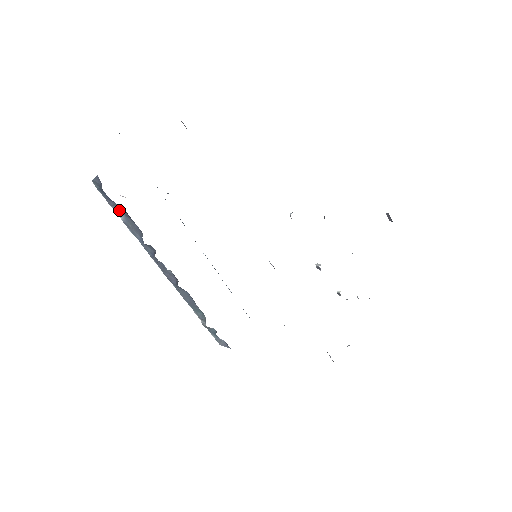
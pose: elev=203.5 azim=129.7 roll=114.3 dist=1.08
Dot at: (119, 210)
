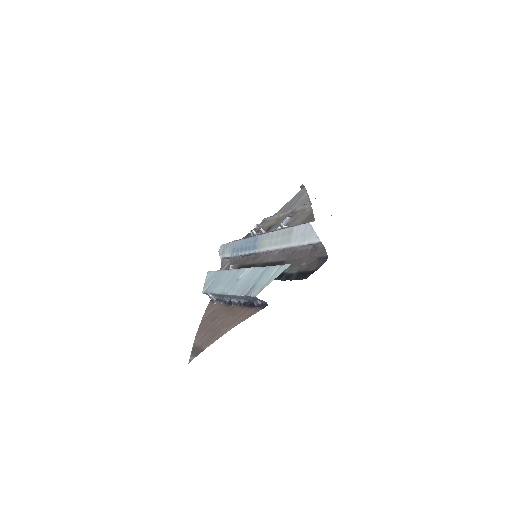
Dot at: (248, 297)
